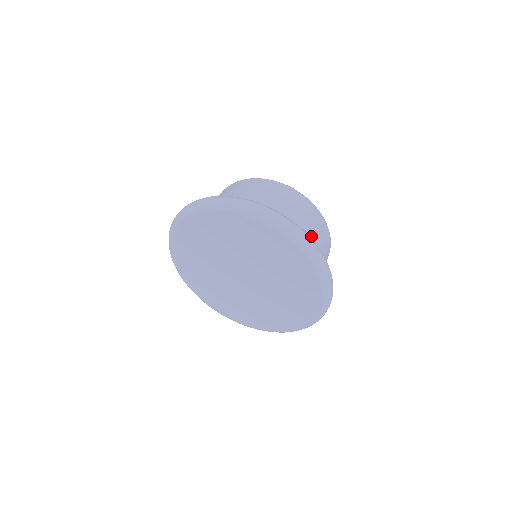
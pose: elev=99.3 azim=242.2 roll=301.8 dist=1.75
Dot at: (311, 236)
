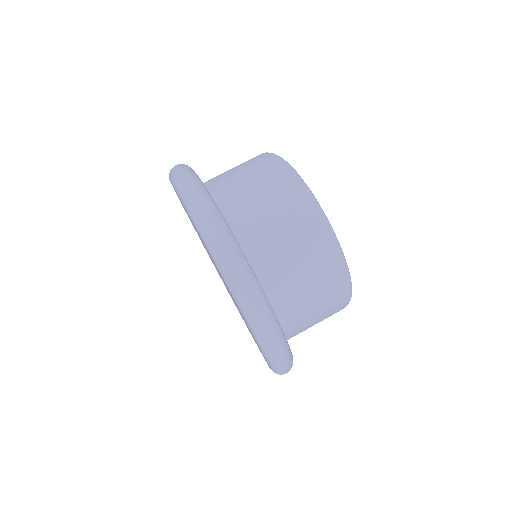
Dot at: (307, 317)
